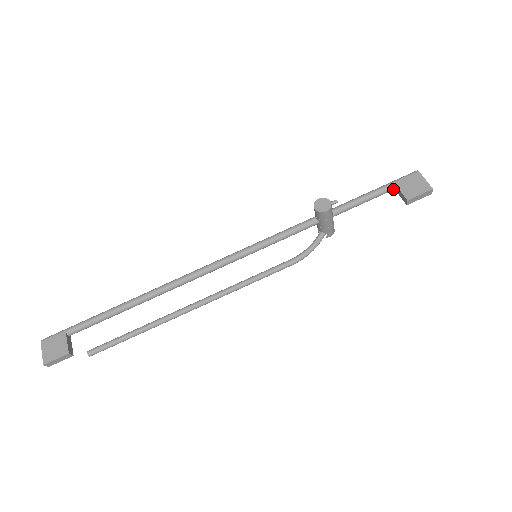
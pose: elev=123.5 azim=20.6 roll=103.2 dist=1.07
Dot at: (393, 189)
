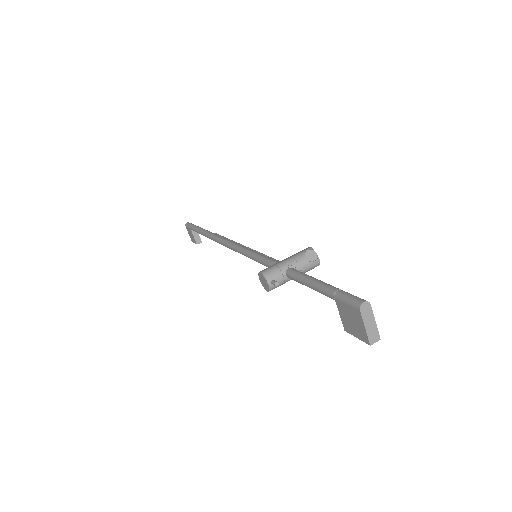
Dot at: occluded
